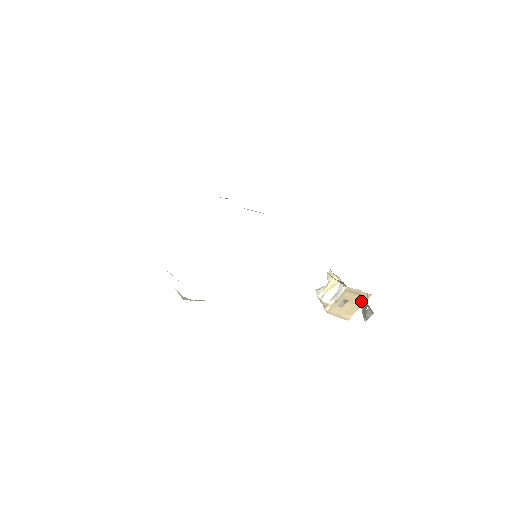
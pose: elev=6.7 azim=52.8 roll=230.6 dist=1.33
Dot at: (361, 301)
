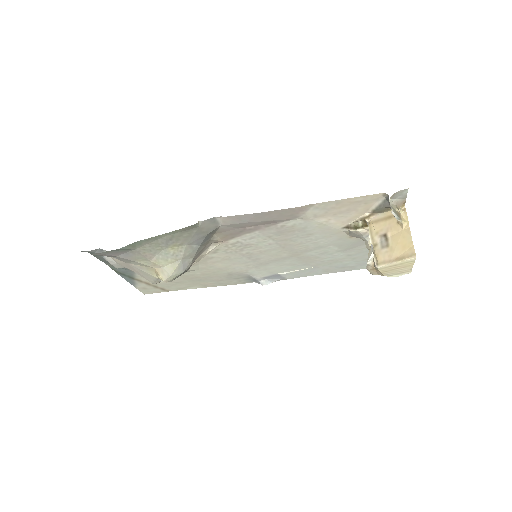
Dot at: (400, 221)
